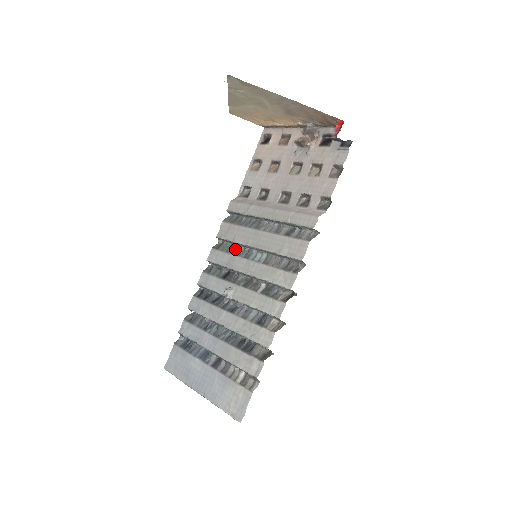
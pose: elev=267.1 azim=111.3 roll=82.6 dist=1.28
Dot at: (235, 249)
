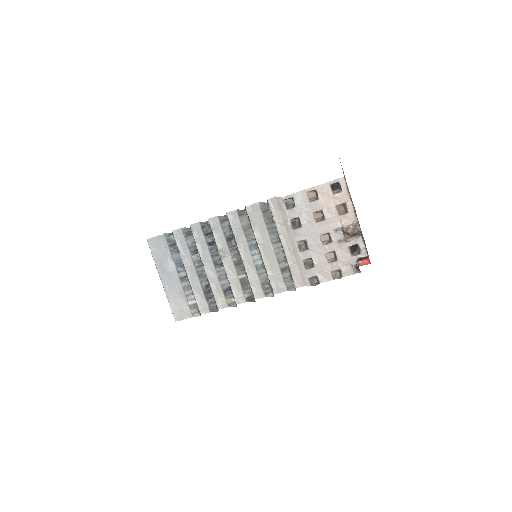
Dot at: (249, 232)
